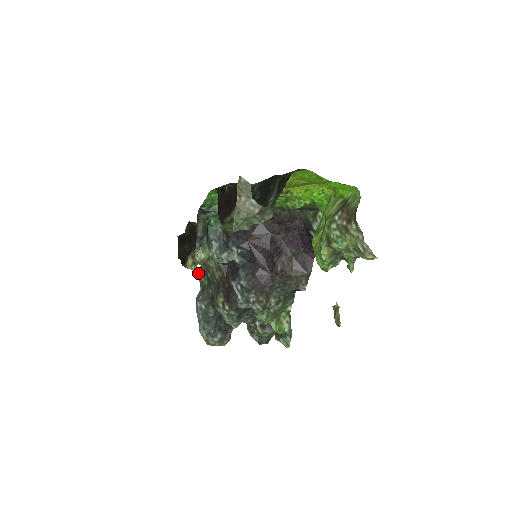
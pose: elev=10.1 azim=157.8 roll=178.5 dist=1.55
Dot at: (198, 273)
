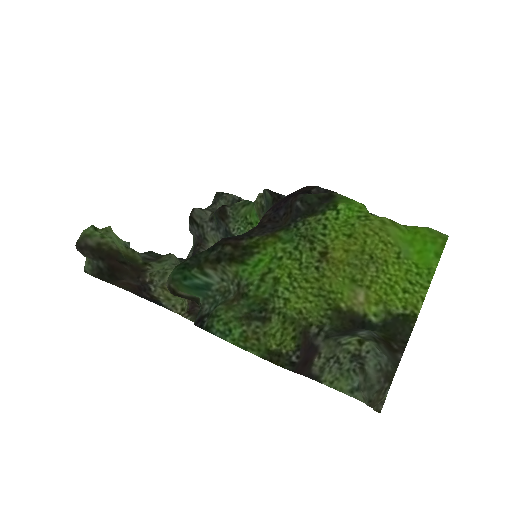
Dot at: occluded
